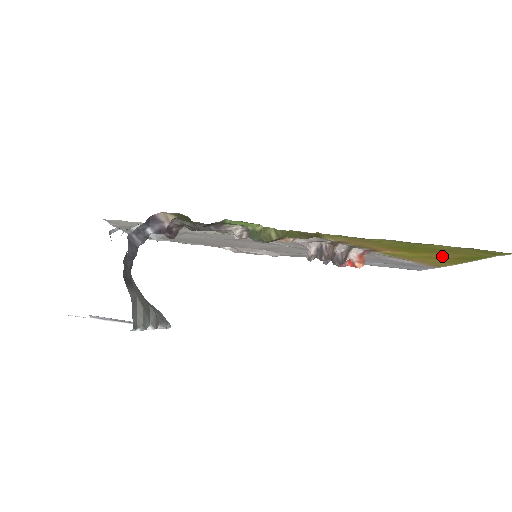
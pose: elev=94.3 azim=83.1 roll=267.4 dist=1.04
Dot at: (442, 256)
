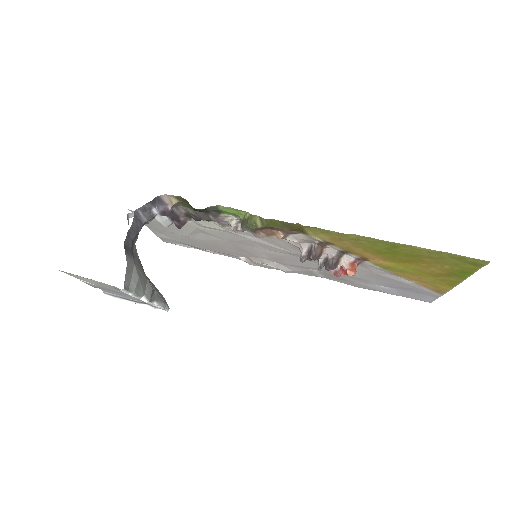
Dot at: (430, 269)
